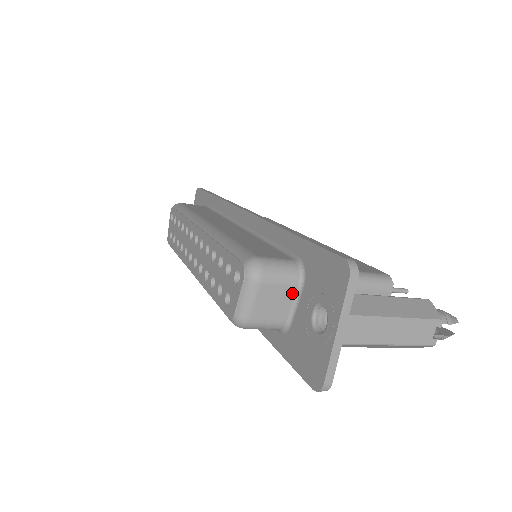
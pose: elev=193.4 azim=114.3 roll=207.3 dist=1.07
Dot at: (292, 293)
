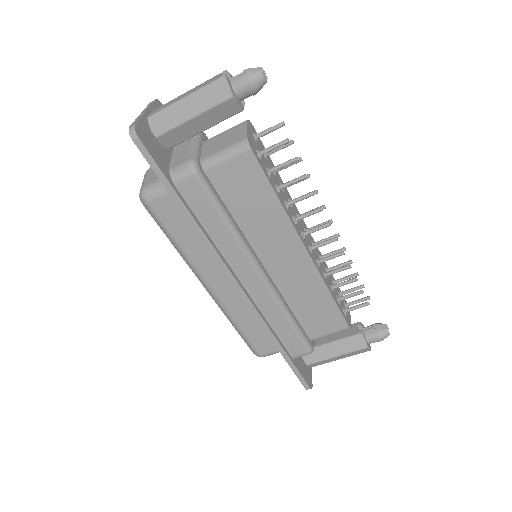
Dot at: occluded
